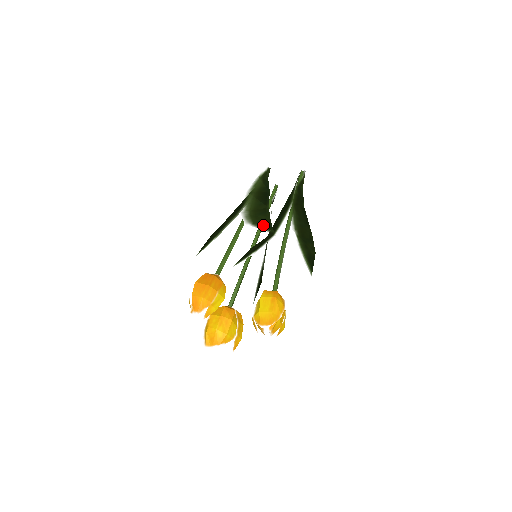
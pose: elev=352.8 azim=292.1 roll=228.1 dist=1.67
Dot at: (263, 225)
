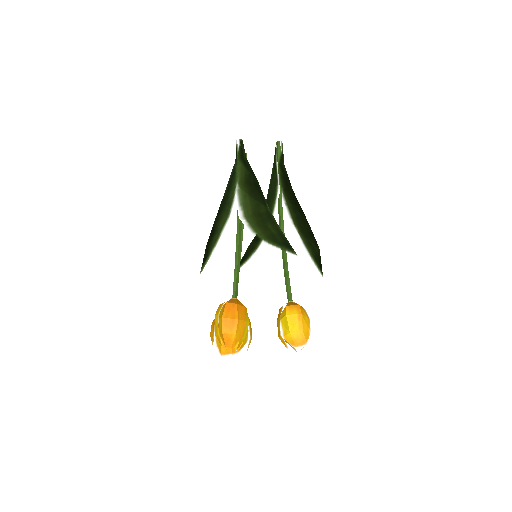
Dot at: (278, 241)
